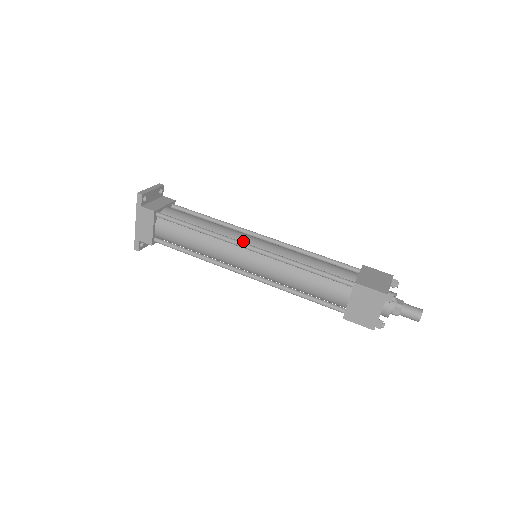
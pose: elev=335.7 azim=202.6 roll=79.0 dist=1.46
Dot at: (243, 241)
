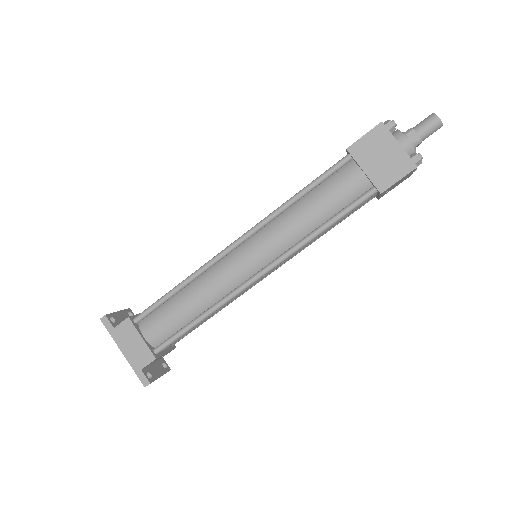
Dot at: occluded
